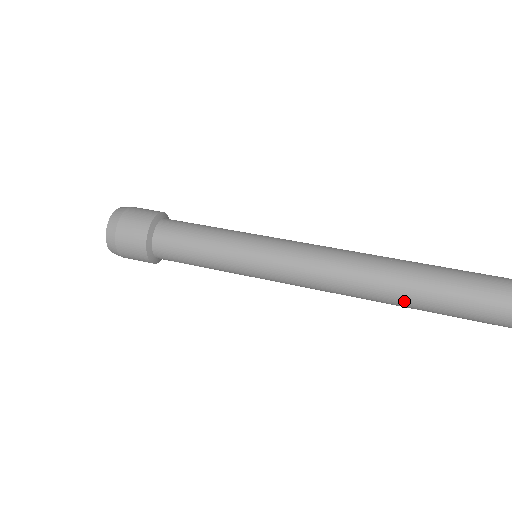
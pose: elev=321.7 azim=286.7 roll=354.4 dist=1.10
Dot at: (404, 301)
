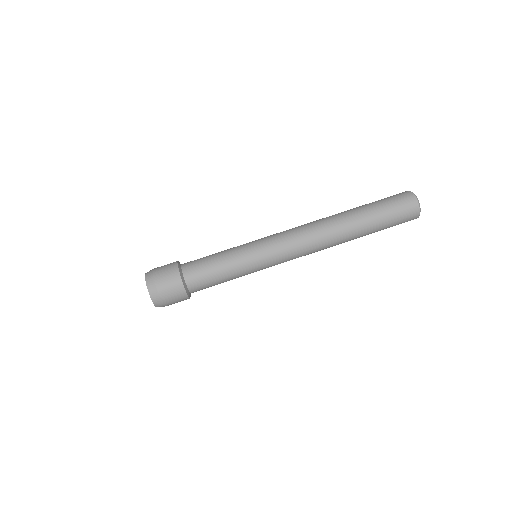
Dot at: occluded
